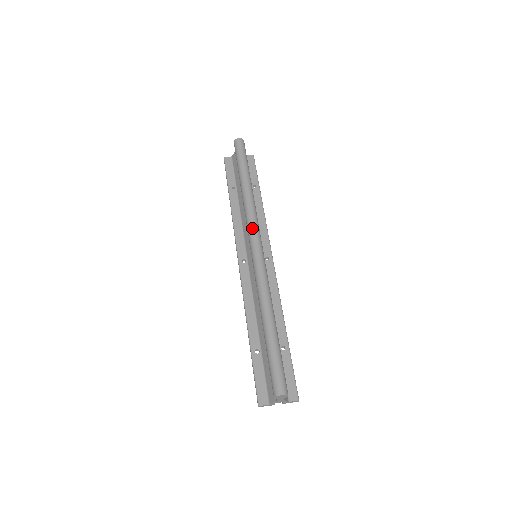
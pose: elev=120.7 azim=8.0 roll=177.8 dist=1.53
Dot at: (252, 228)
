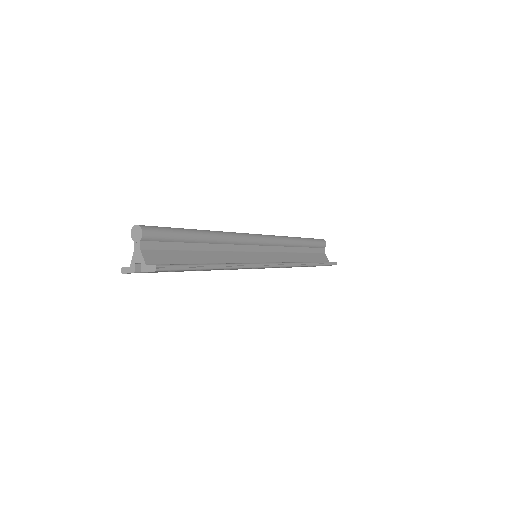
Dot at: occluded
